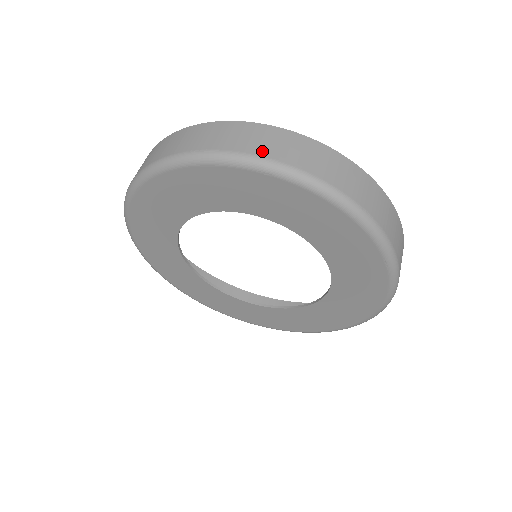
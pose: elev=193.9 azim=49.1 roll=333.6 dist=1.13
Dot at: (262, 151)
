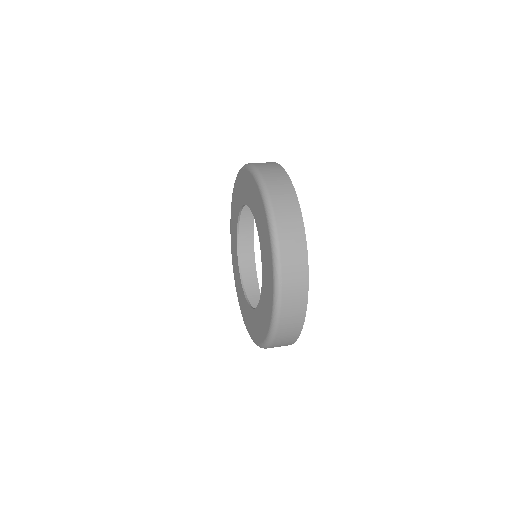
Dot at: occluded
